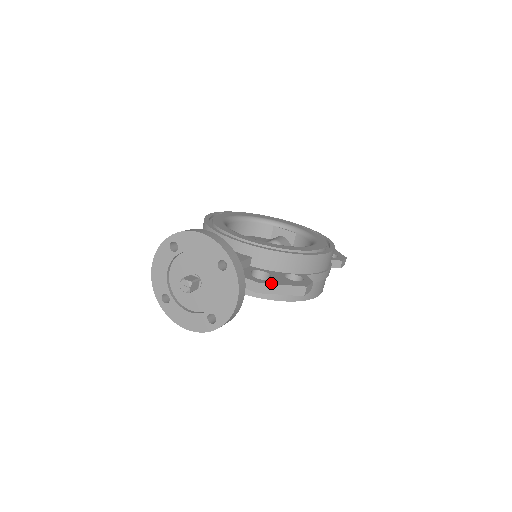
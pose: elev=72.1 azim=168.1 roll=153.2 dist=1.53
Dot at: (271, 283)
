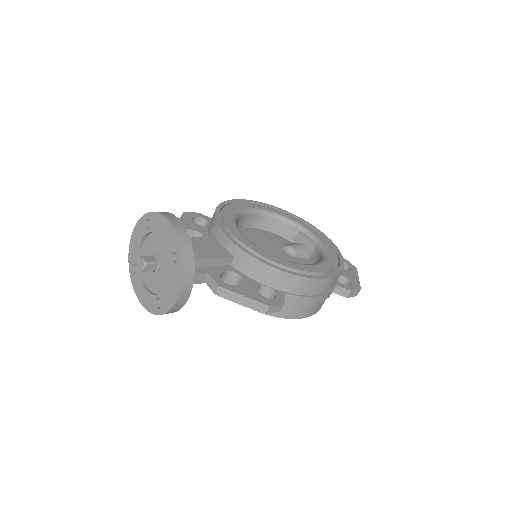
Dot at: (232, 290)
